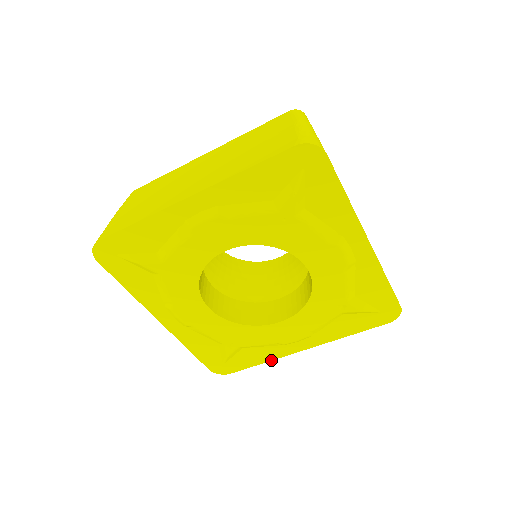
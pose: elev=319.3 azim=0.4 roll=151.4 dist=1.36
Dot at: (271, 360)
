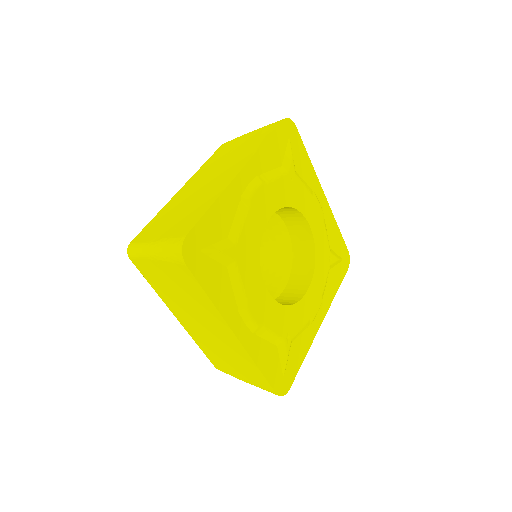
Dot at: (308, 350)
